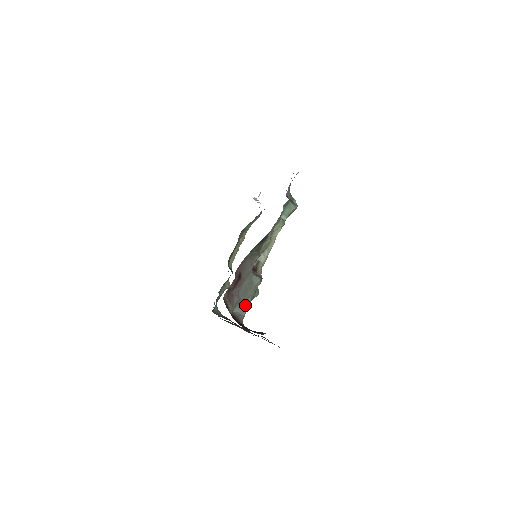
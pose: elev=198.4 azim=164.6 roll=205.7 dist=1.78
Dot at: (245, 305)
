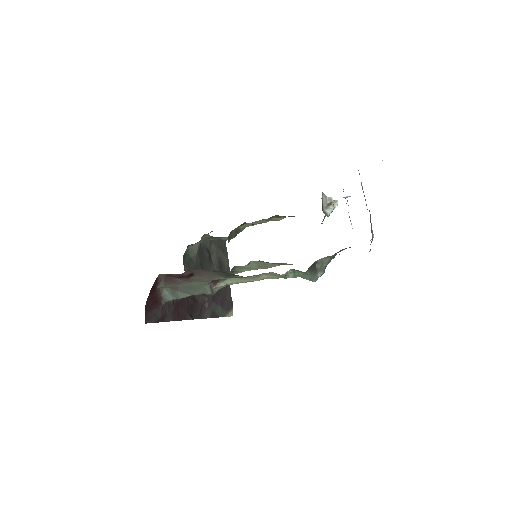
Dot at: (179, 295)
